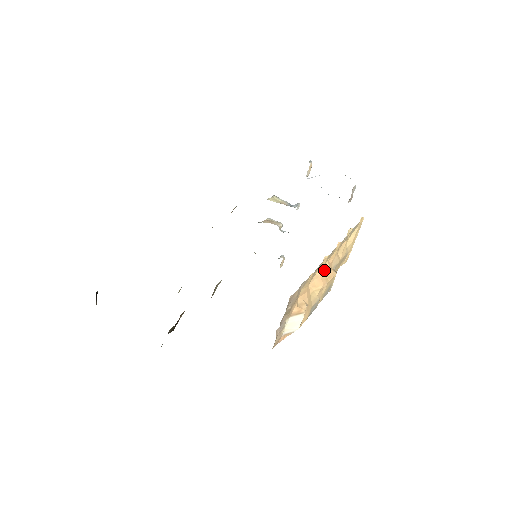
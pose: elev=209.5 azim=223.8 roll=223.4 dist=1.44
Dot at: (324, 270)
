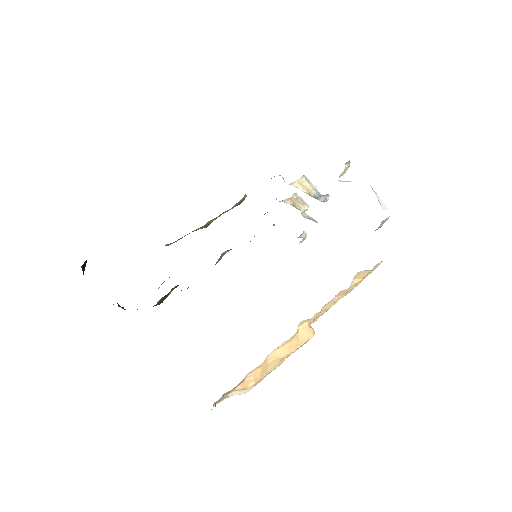
Dot at: (298, 333)
